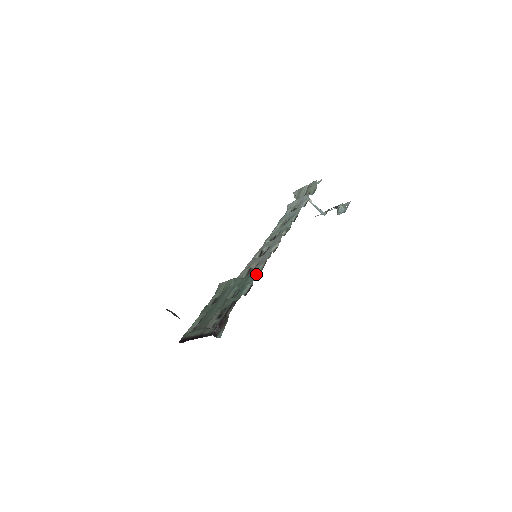
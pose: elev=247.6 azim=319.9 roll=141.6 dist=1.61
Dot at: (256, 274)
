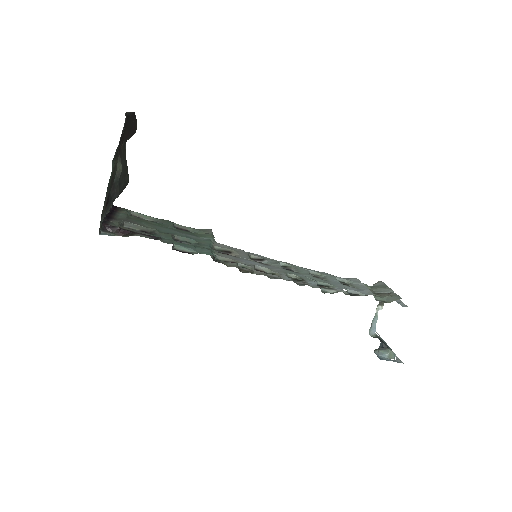
Dot at: (210, 254)
